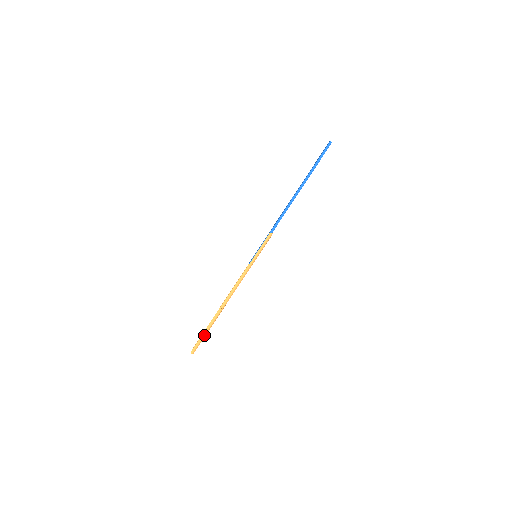
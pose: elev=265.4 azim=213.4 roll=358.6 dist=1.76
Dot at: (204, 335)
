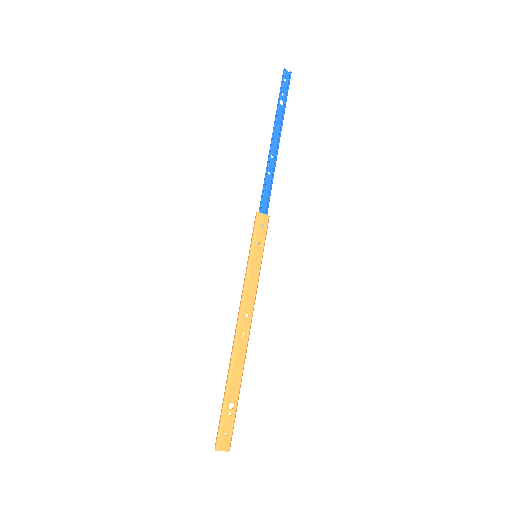
Dot at: (223, 410)
